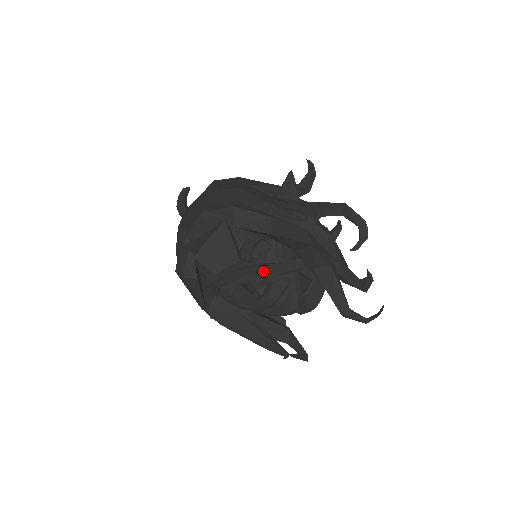
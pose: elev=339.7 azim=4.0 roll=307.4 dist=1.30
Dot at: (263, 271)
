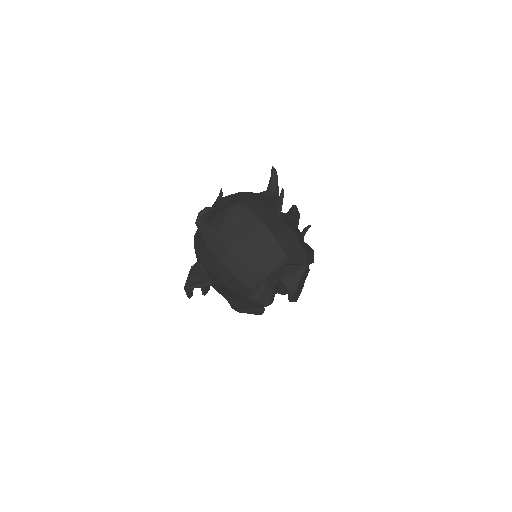
Dot at: occluded
